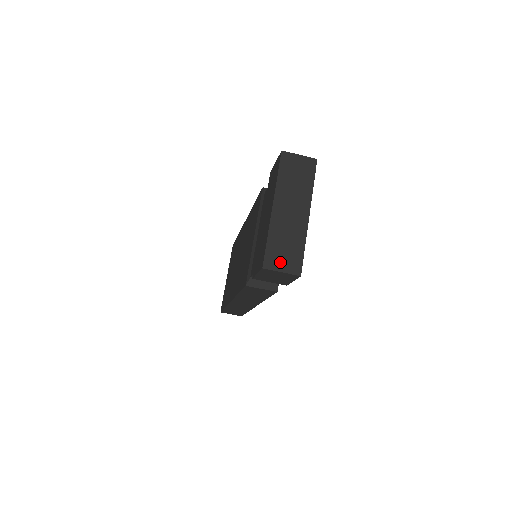
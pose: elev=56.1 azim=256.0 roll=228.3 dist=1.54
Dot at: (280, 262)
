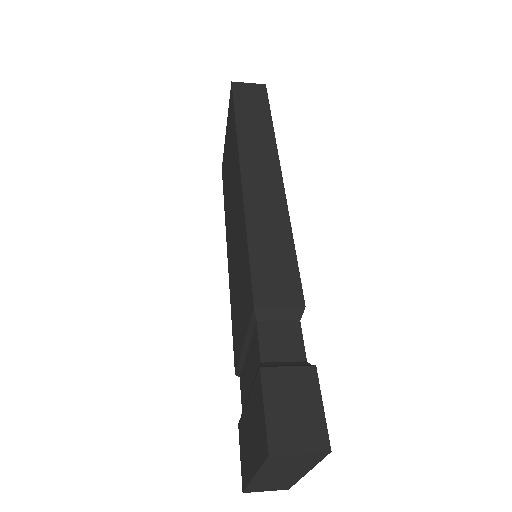
Dot at: (264, 490)
